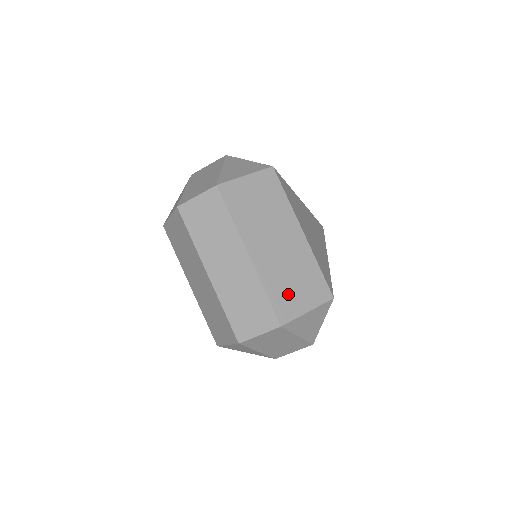
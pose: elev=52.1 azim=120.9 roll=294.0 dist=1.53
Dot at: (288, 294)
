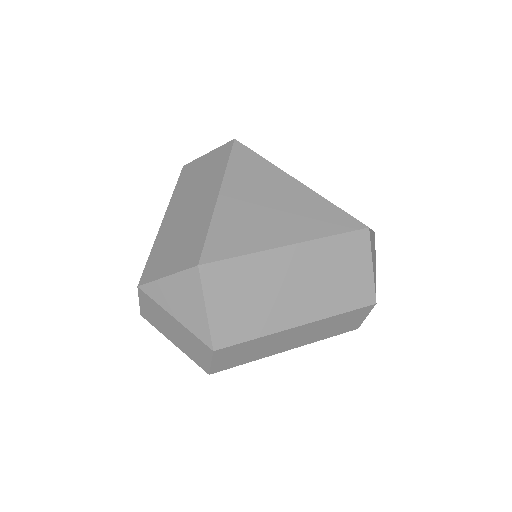
Dot at: (350, 287)
